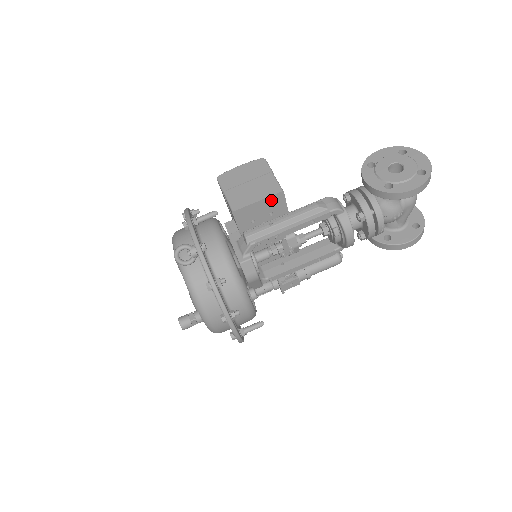
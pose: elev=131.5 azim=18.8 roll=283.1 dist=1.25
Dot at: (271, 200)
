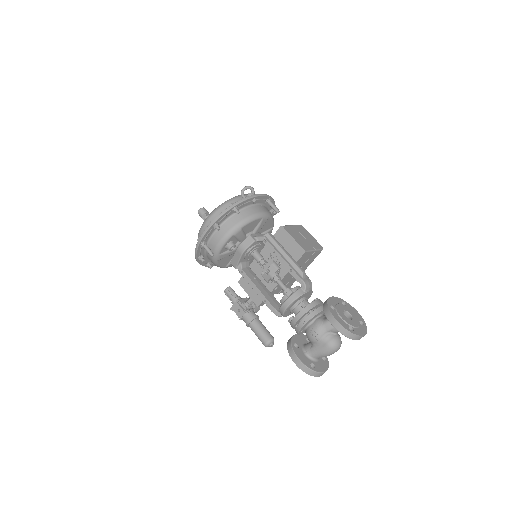
Dot at: (297, 247)
